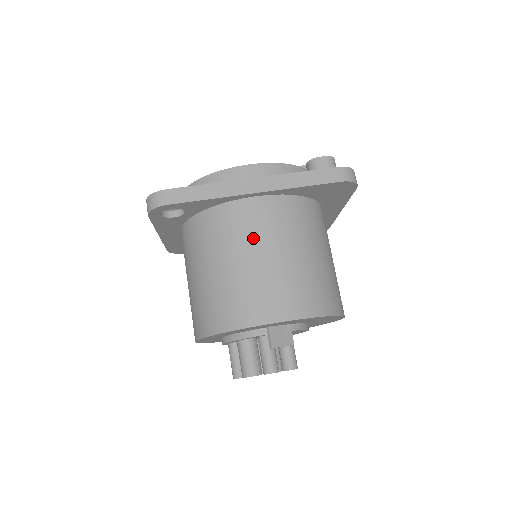
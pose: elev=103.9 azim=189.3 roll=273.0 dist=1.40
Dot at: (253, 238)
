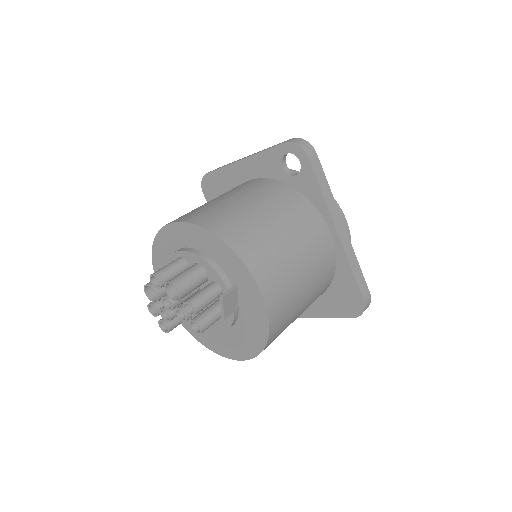
Dot at: (306, 242)
